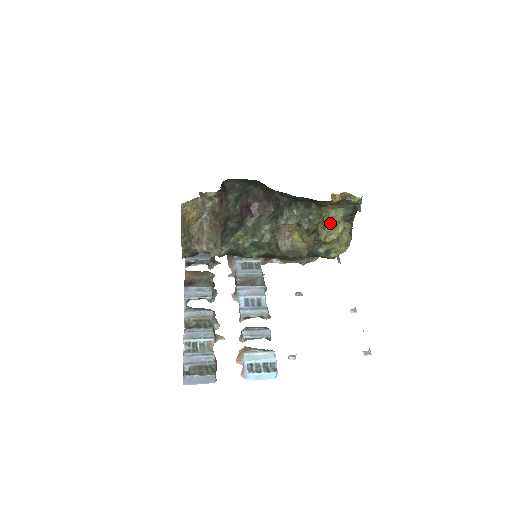
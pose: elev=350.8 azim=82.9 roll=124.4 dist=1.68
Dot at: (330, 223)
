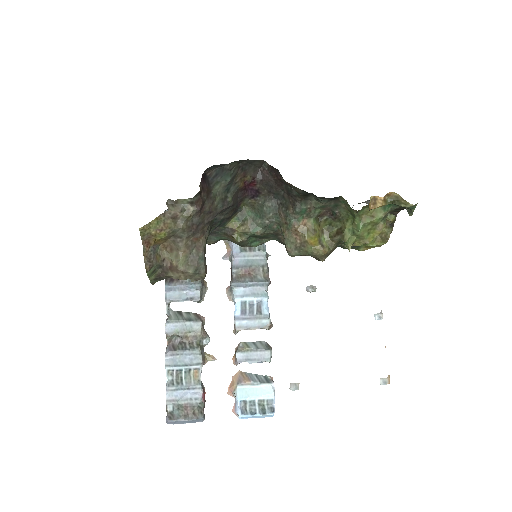
Dot at: (363, 226)
